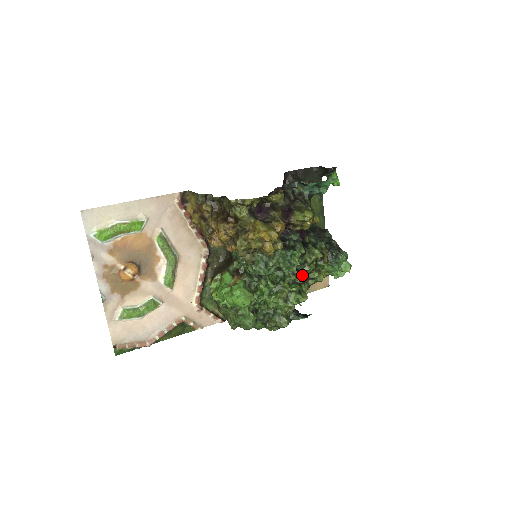
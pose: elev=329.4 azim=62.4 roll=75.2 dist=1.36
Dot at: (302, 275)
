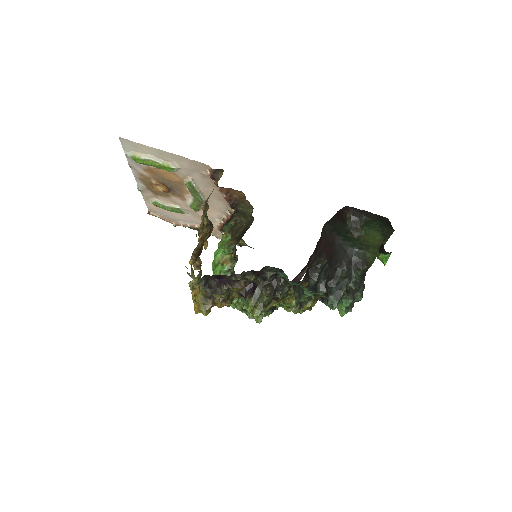
Dot at: occluded
